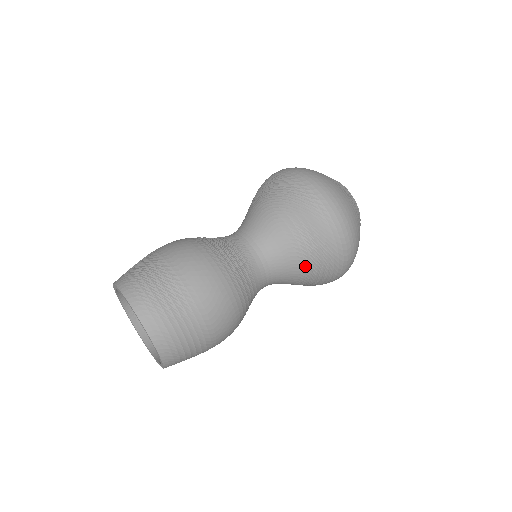
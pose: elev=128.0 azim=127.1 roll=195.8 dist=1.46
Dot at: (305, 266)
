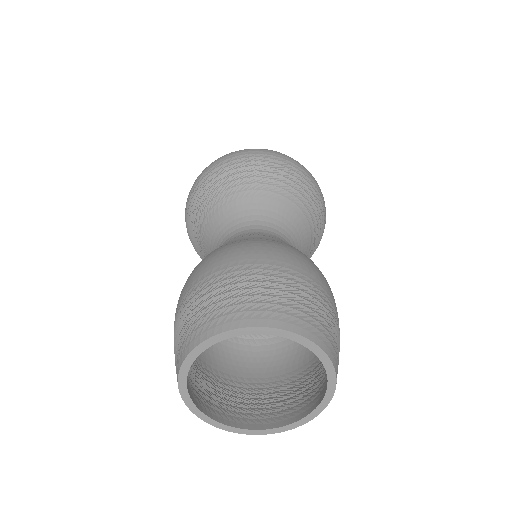
Dot at: occluded
